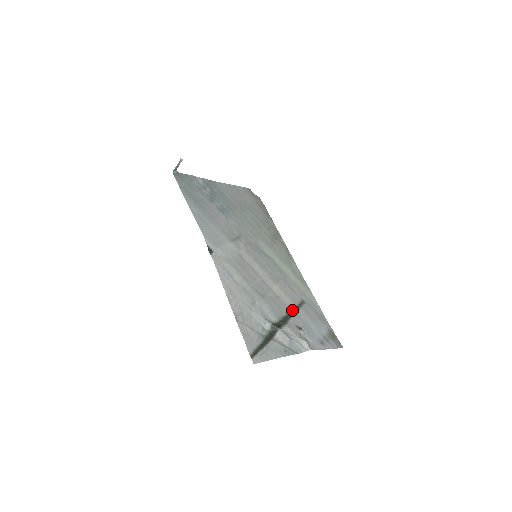
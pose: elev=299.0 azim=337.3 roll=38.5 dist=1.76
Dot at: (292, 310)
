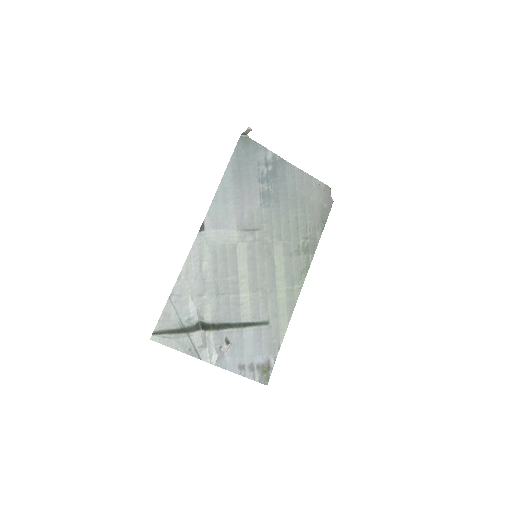
Dot at: (242, 323)
